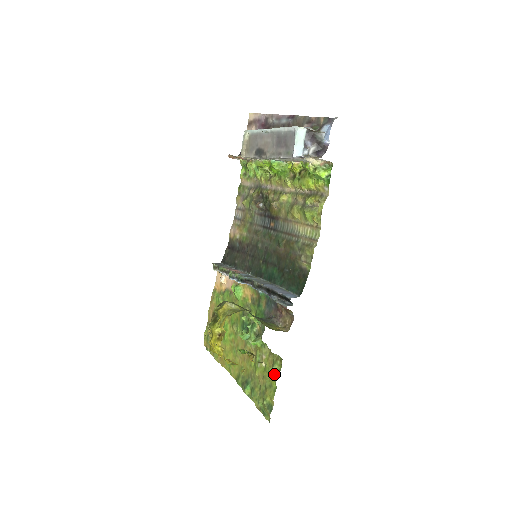
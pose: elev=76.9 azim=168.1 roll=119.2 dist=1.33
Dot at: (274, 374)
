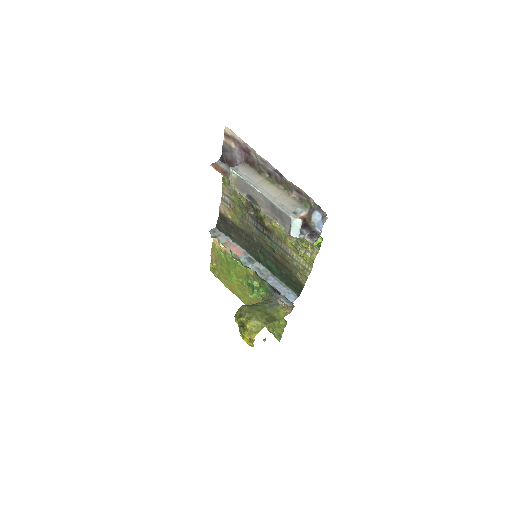
Dot at: (281, 325)
